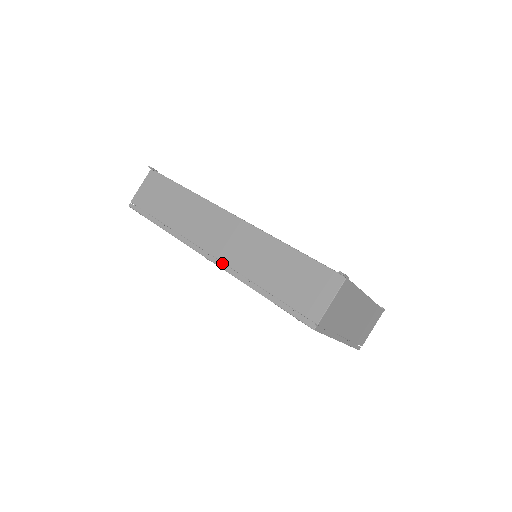
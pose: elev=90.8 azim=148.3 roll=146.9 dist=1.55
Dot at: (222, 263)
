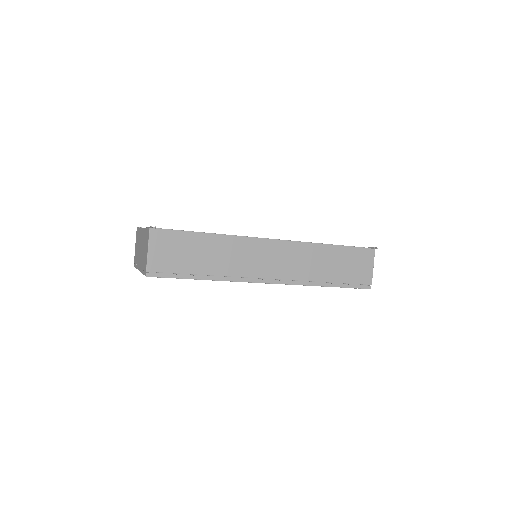
Dot at: (284, 280)
